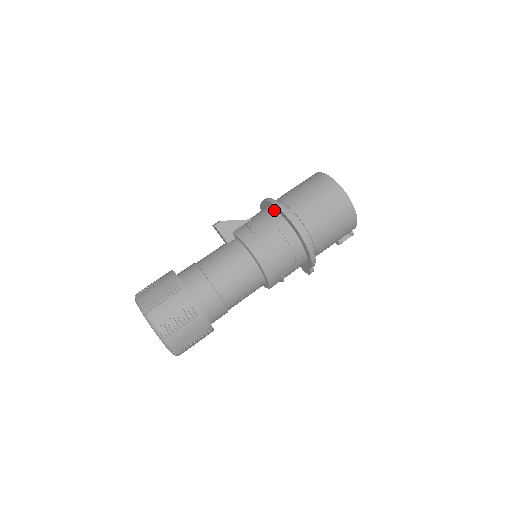
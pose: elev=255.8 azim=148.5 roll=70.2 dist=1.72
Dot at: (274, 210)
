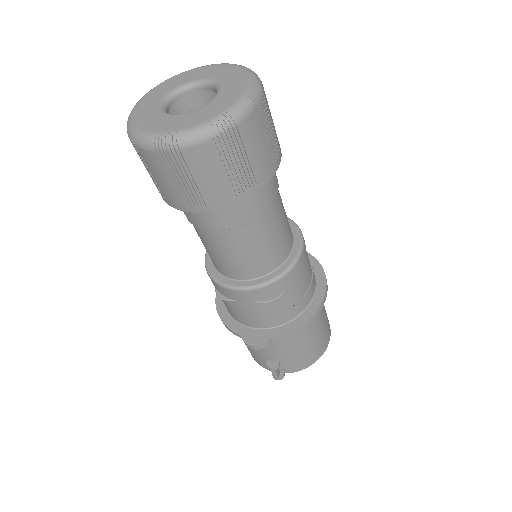
Dot at: occluded
